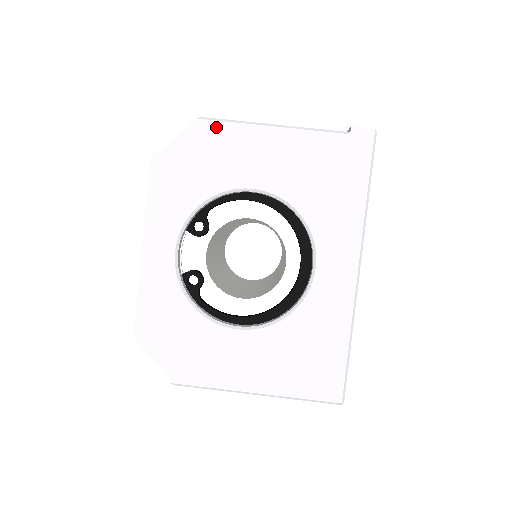
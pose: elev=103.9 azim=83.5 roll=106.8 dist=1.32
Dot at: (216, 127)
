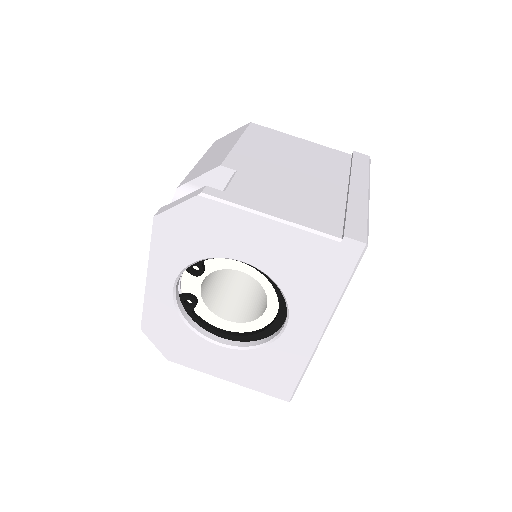
Dot at: (215, 206)
